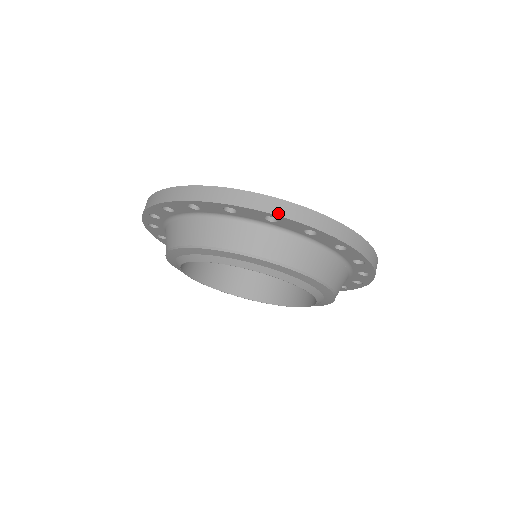
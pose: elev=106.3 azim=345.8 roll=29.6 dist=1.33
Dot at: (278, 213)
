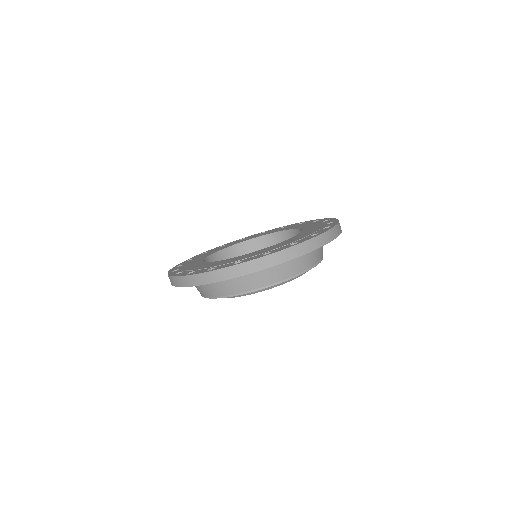
Dot at: (326, 242)
